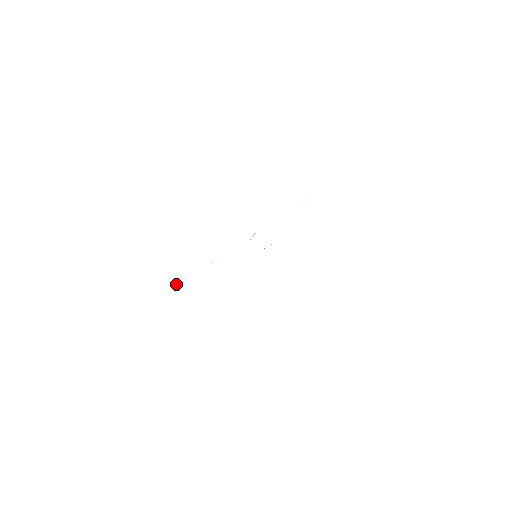
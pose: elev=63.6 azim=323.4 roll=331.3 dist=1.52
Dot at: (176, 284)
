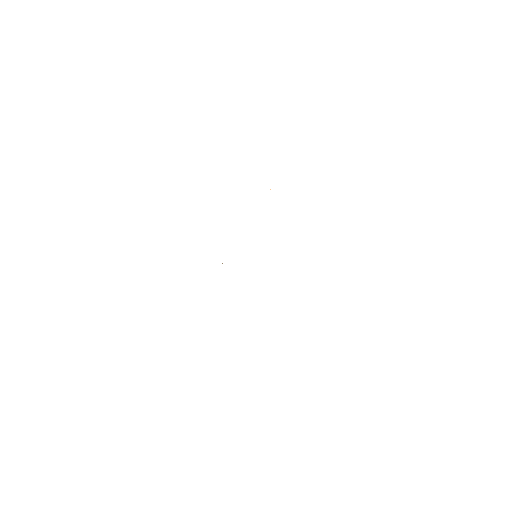
Dot at: occluded
